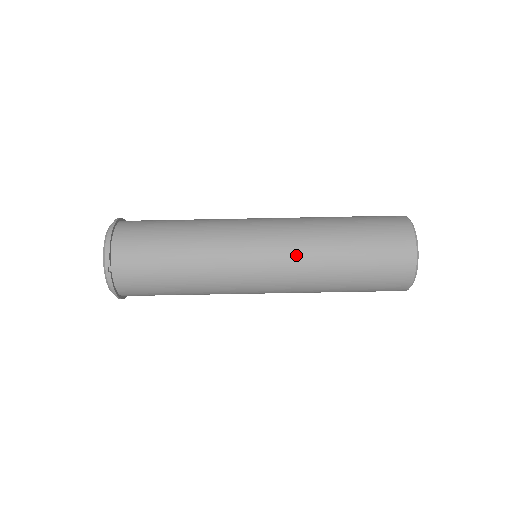
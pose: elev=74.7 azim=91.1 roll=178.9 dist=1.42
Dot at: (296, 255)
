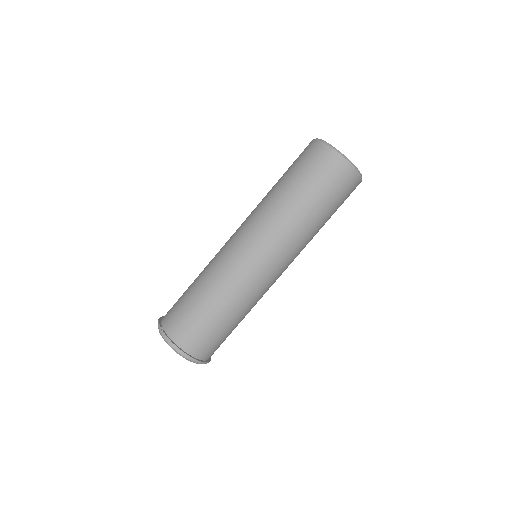
Dot at: (254, 214)
